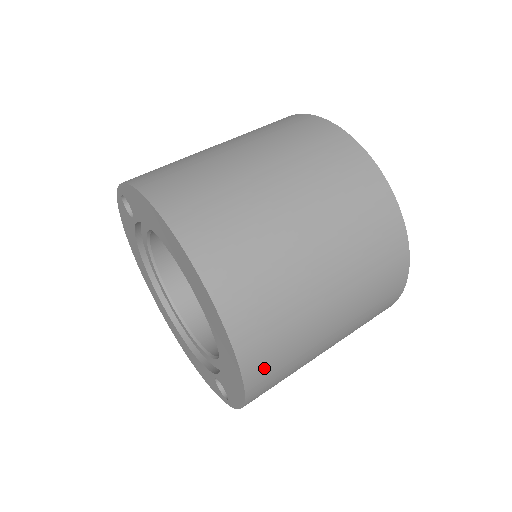
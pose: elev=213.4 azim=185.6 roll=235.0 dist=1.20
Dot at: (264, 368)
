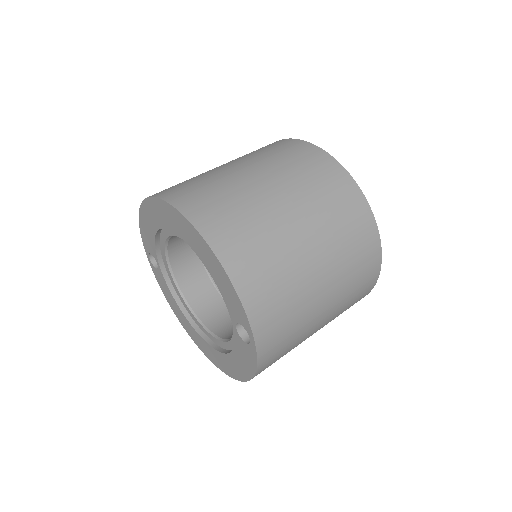
Dot at: (230, 241)
